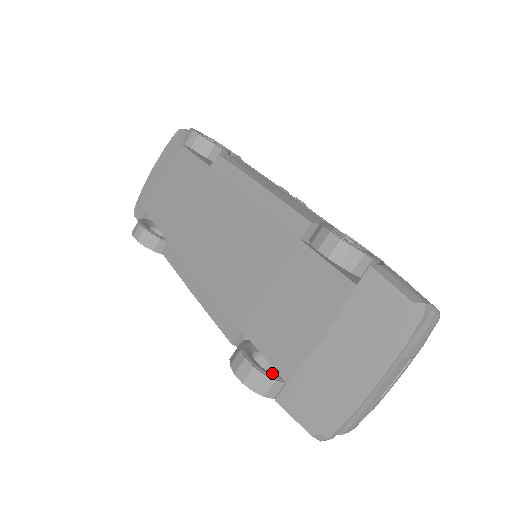
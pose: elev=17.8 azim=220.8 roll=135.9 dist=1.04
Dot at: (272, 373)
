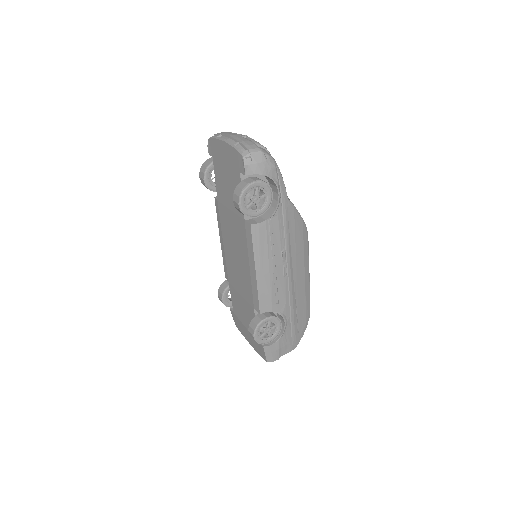
Dot at: (232, 304)
